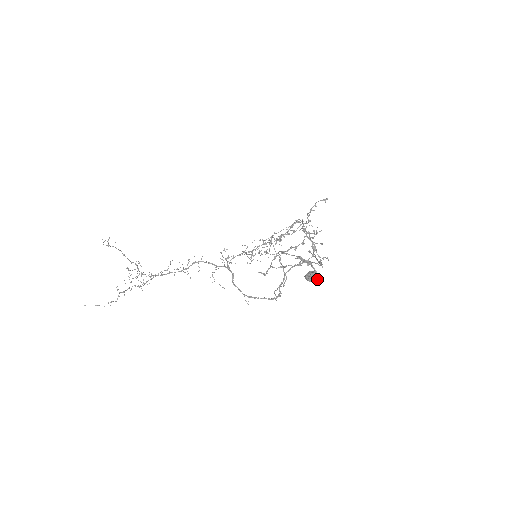
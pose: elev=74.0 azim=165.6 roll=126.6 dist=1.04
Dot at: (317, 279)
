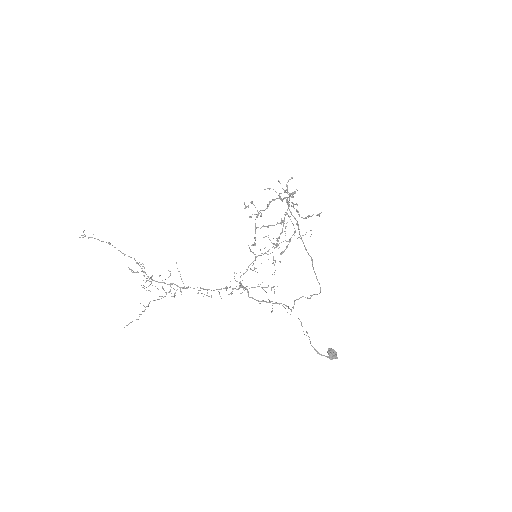
Dot at: (337, 358)
